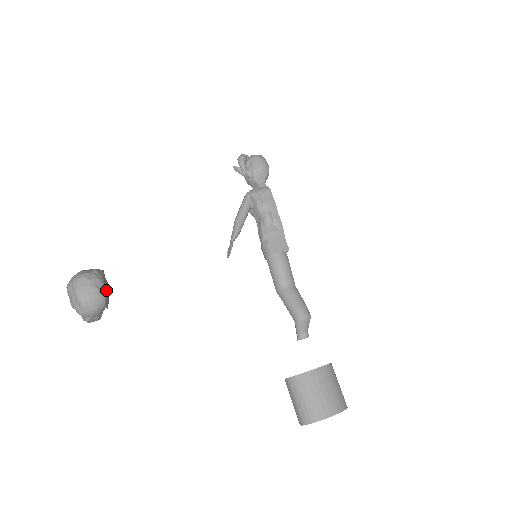
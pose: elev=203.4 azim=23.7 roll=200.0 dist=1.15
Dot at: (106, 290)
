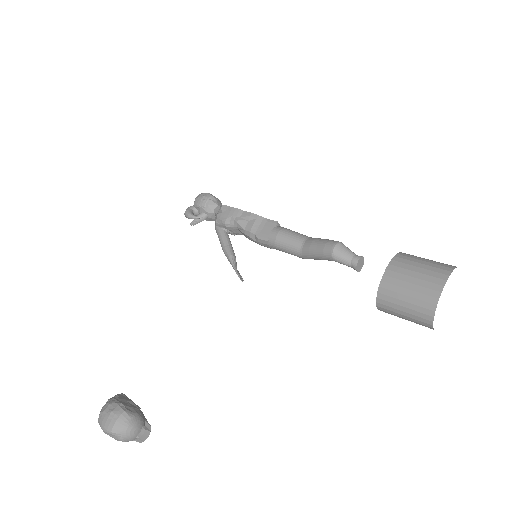
Dot at: (122, 405)
